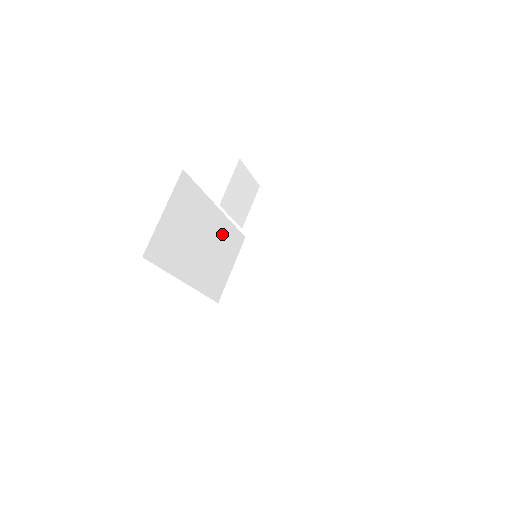
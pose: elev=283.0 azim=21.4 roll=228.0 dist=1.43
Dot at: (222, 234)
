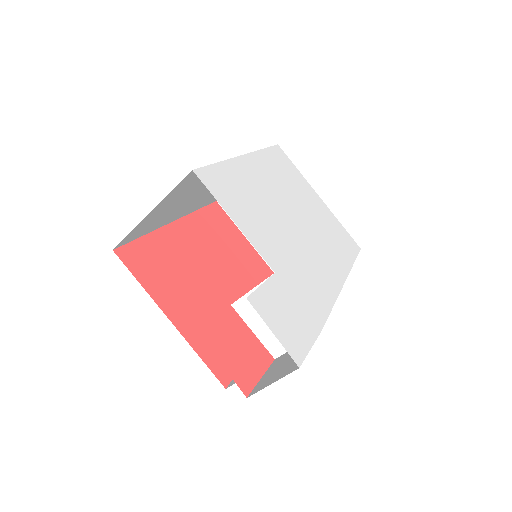
Dot at: occluded
